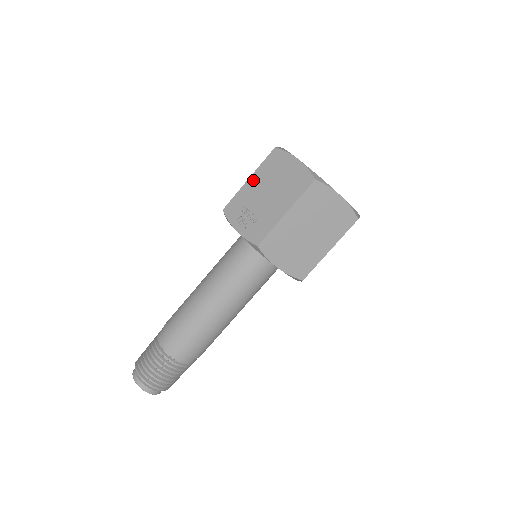
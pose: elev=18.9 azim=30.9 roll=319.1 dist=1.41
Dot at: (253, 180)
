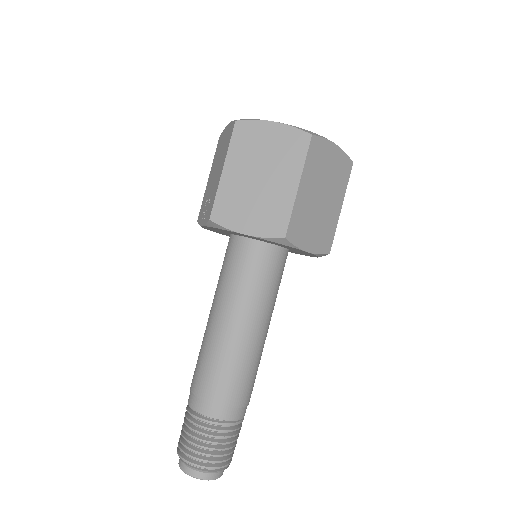
Dot at: (210, 176)
